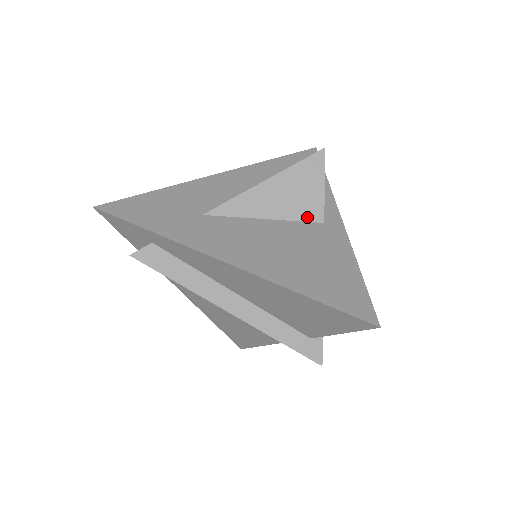
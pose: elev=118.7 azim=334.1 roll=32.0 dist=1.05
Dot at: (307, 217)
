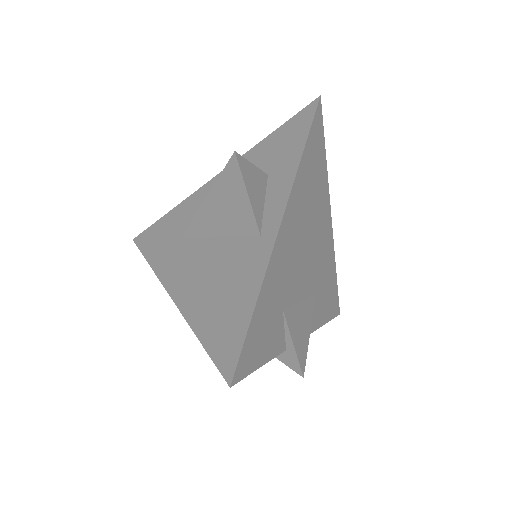
Dot at: (245, 231)
